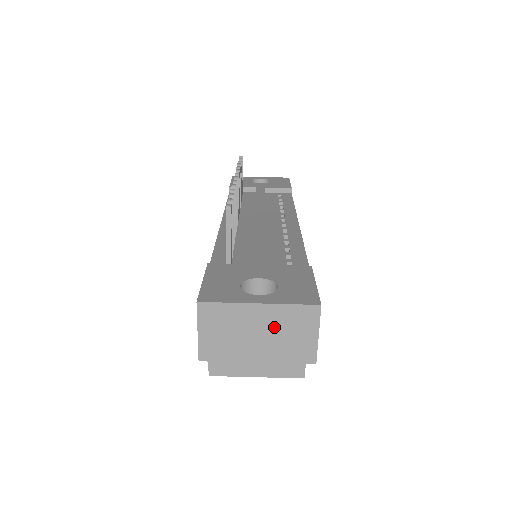
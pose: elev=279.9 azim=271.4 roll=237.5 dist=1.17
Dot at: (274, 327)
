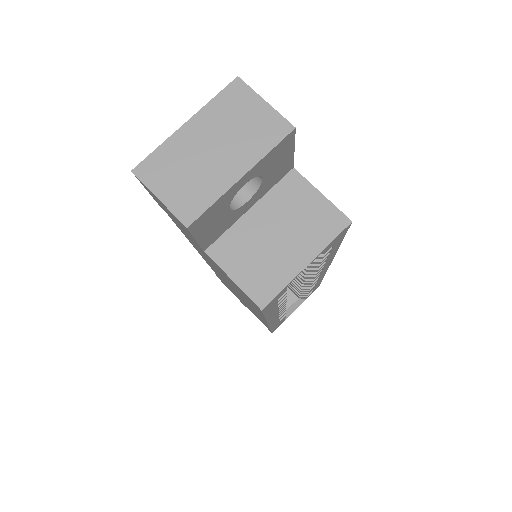
Dot at: (220, 130)
